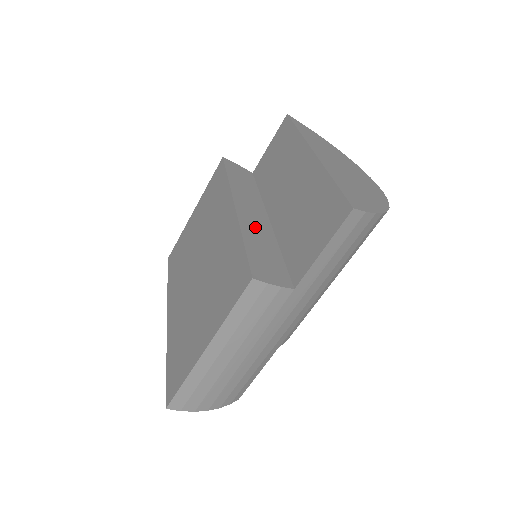
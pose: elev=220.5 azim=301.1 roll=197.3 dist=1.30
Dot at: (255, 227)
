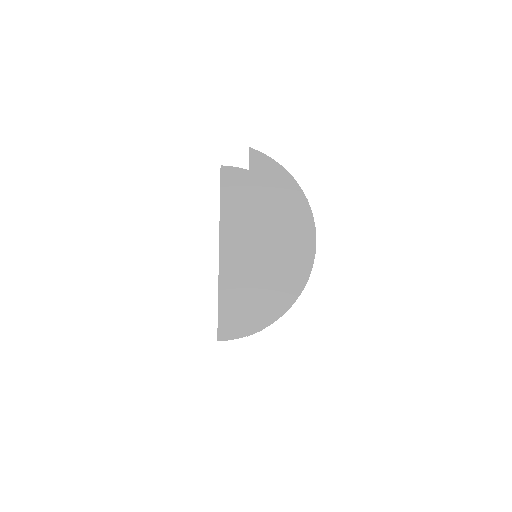
Dot at: (232, 274)
